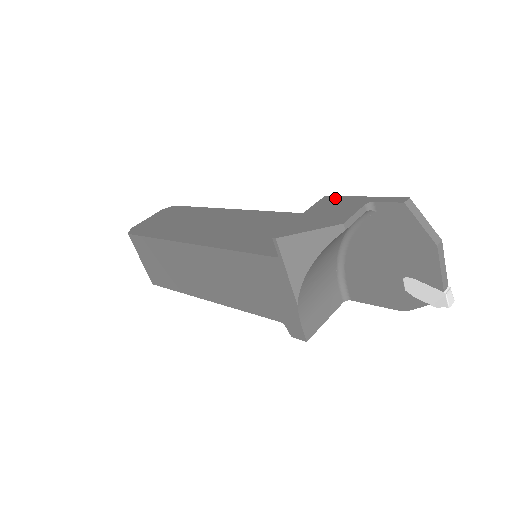
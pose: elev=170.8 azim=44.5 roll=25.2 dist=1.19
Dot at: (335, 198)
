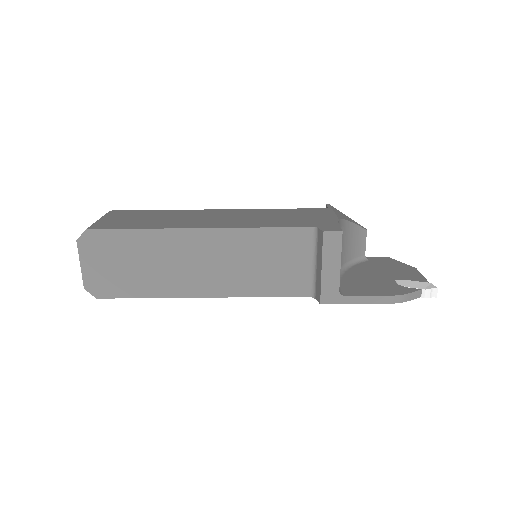
Dot at: occluded
